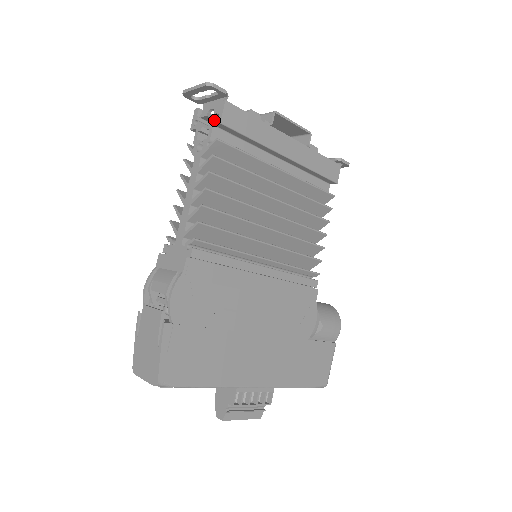
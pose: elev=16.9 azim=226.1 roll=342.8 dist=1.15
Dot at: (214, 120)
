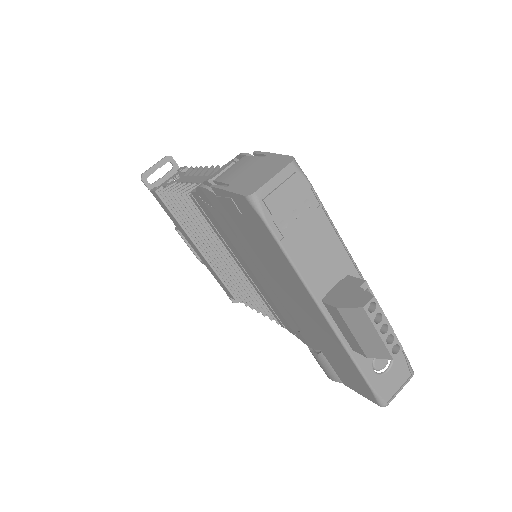
Dot at: (179, 171)
